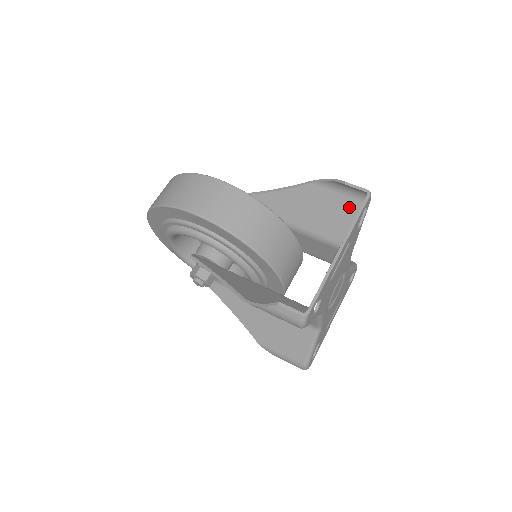
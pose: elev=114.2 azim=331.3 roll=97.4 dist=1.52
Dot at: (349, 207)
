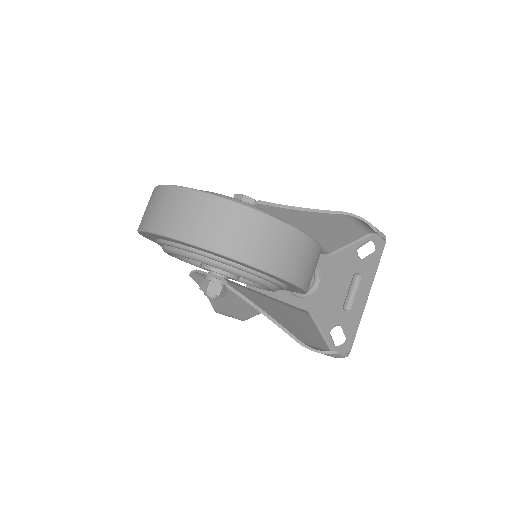
Dot at: (355, 234)
